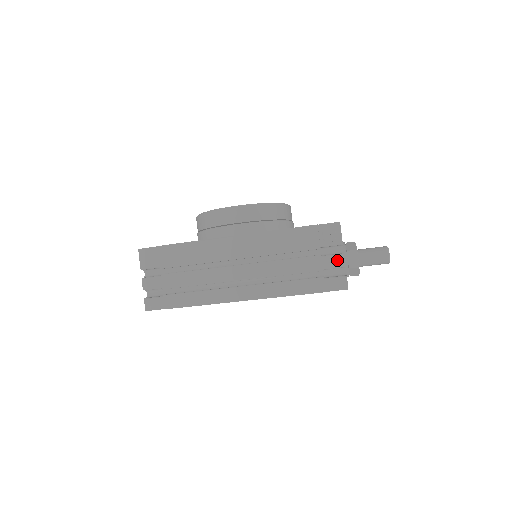
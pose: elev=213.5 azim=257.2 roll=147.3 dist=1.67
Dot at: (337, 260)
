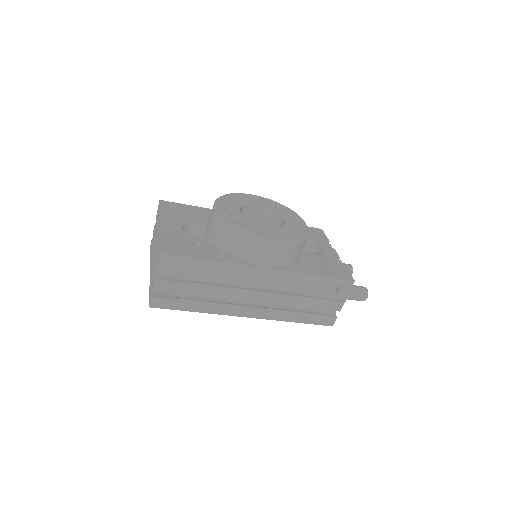
Dot at: (337, 306)
